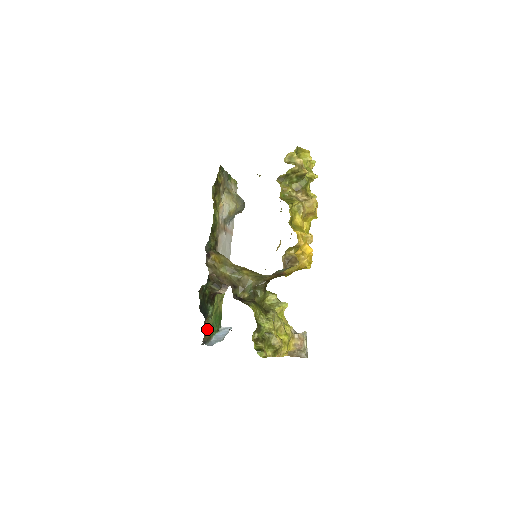
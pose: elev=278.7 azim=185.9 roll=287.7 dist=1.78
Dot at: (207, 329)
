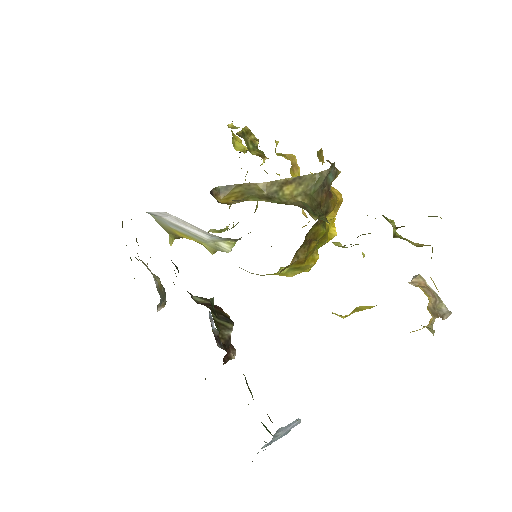
Dot at: occluded
